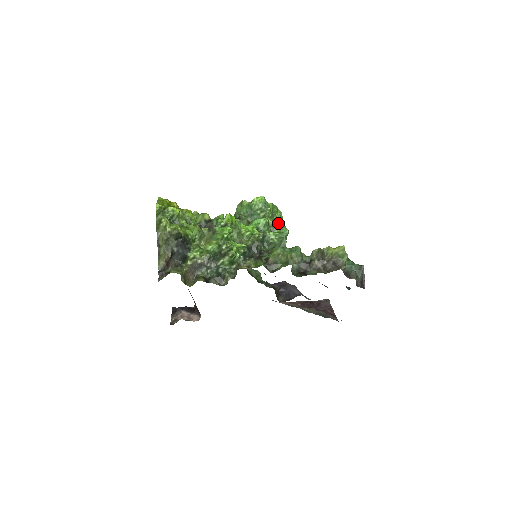
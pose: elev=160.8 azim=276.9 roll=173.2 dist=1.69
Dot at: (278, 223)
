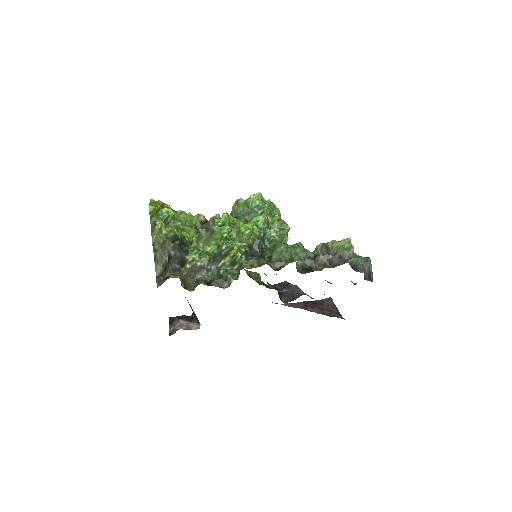
Dot at: (278, 219)
